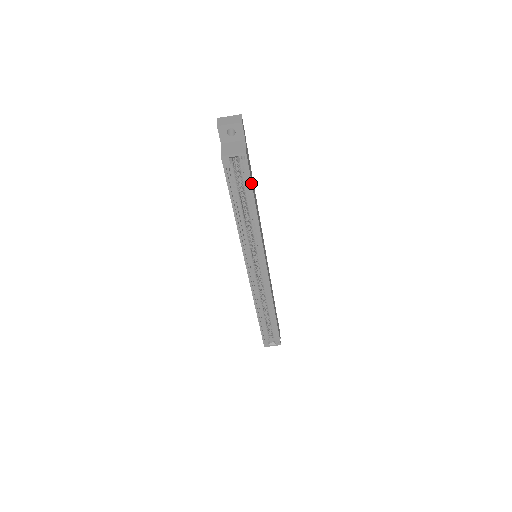
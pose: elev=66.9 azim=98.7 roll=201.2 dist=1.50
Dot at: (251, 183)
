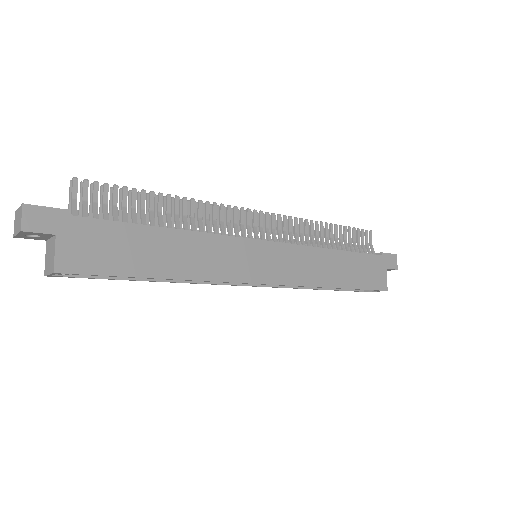
Dot at: (112, 276)
